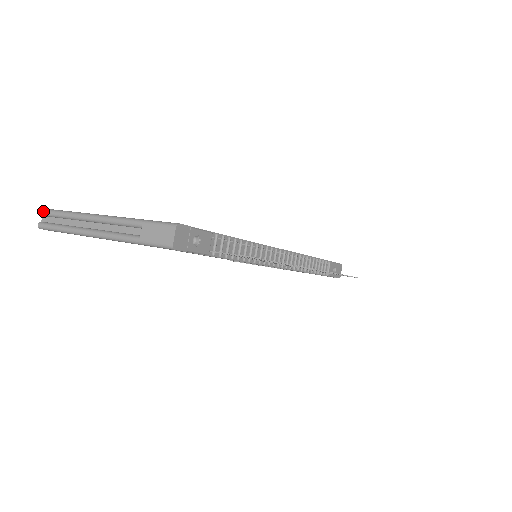
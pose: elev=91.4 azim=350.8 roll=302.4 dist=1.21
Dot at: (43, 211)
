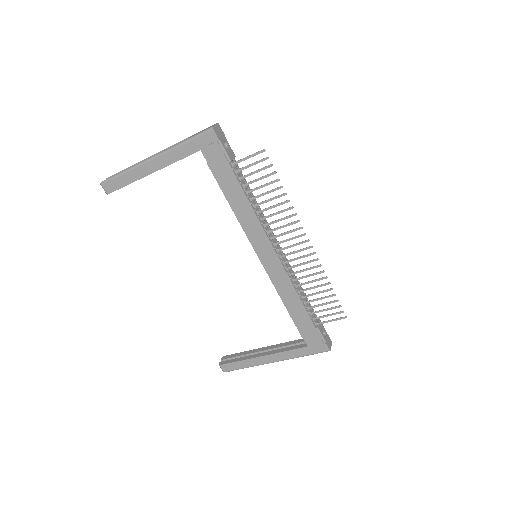
Dot at: (110, 176)
